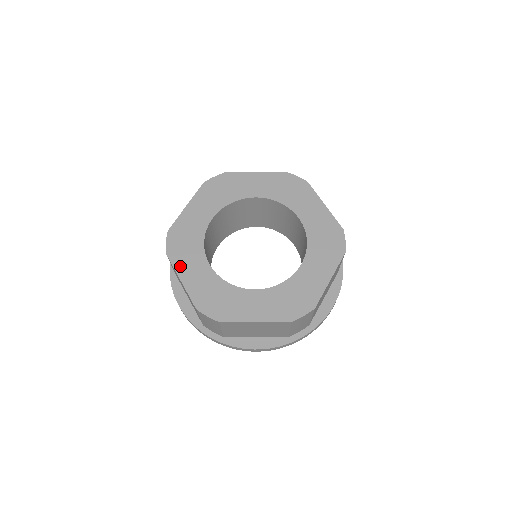
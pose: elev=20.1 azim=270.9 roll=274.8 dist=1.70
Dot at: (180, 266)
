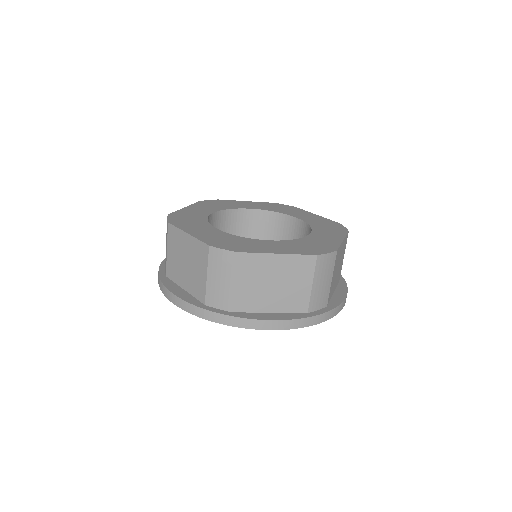
Dot at: (185, 228)
